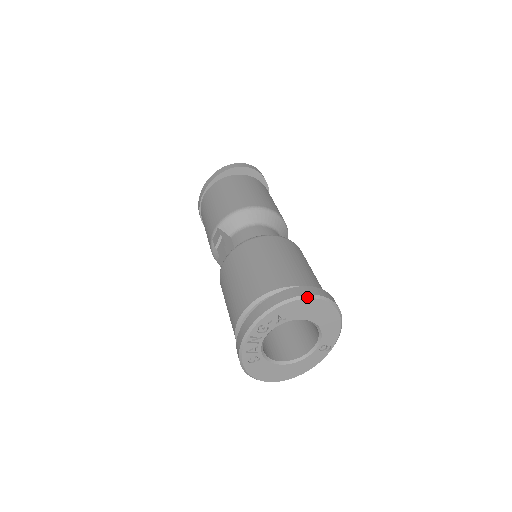
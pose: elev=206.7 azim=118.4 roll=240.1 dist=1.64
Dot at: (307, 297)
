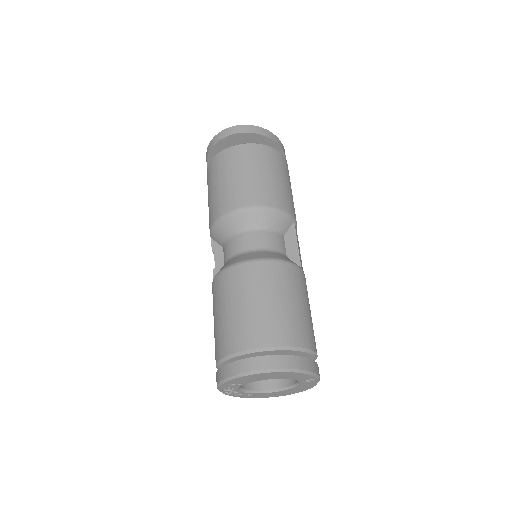
Dot at: (241, 376)
